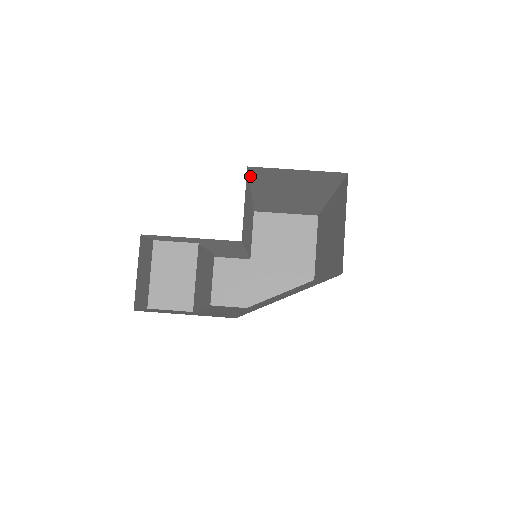
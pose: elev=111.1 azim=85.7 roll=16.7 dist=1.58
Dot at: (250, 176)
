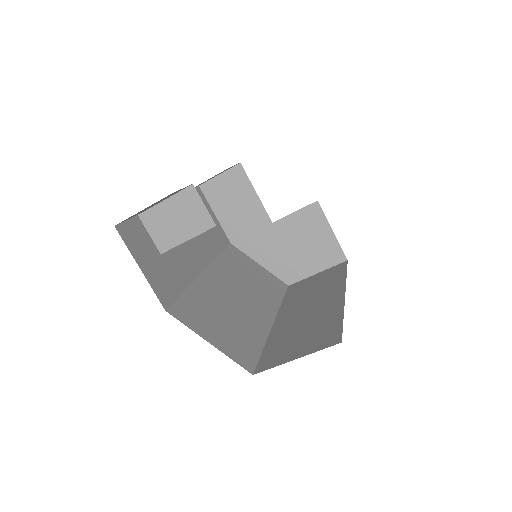
Dot at: occluded
